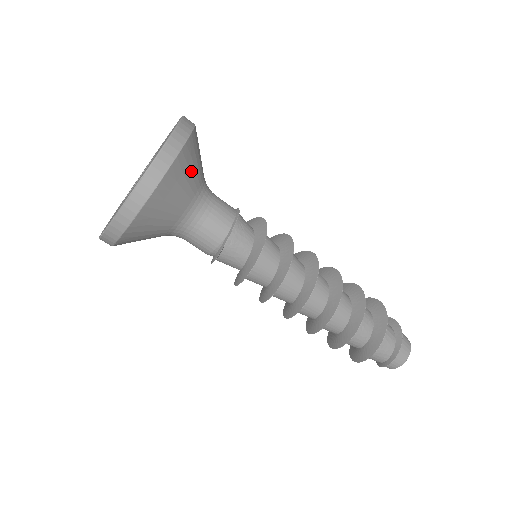
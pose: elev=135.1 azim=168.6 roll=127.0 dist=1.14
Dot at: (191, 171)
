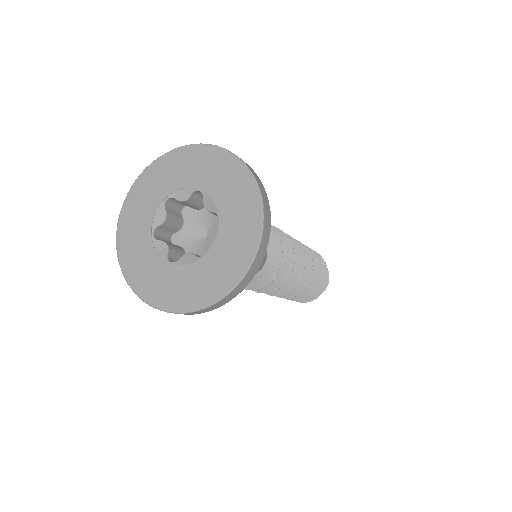
Dot at: occluded
